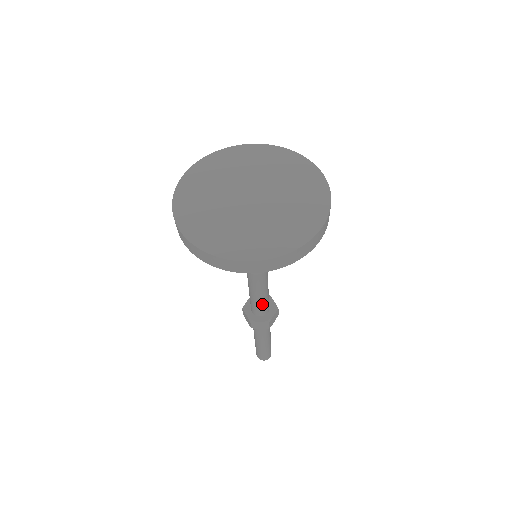
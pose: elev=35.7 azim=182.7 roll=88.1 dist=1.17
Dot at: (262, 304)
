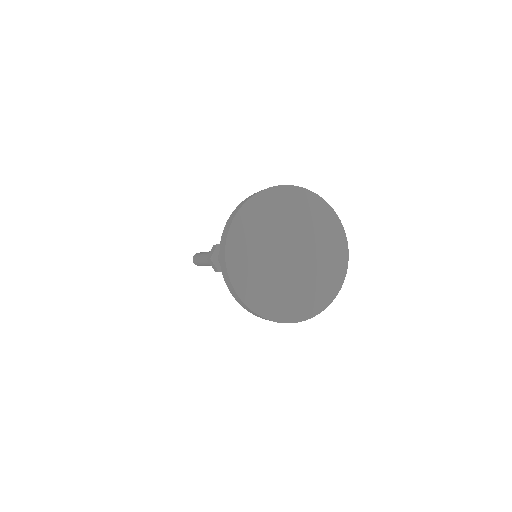
Dot at: occluded
